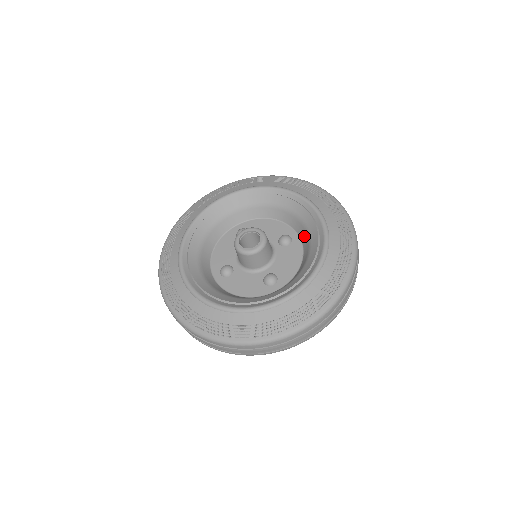
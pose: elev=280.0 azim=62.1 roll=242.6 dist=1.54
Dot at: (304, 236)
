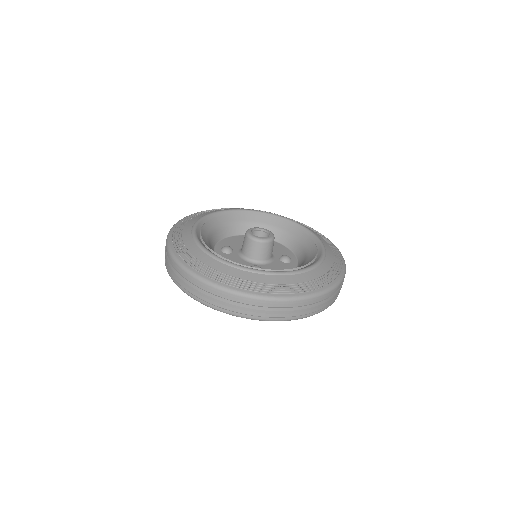
Dot at: (302, 261)
